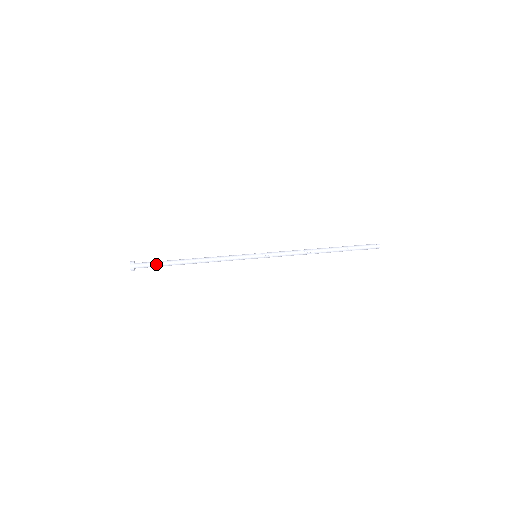
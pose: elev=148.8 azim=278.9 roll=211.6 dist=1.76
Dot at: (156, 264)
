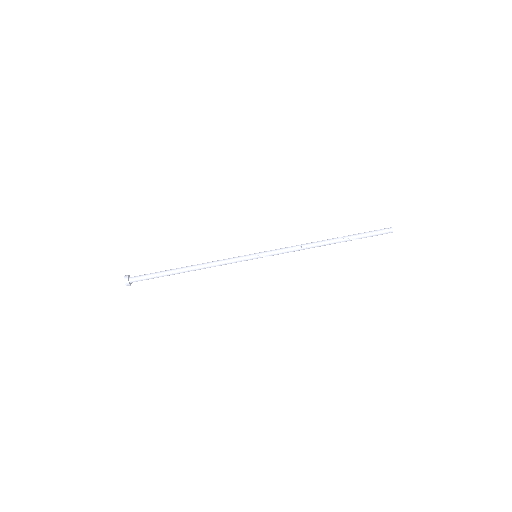
Dot at: occluded
